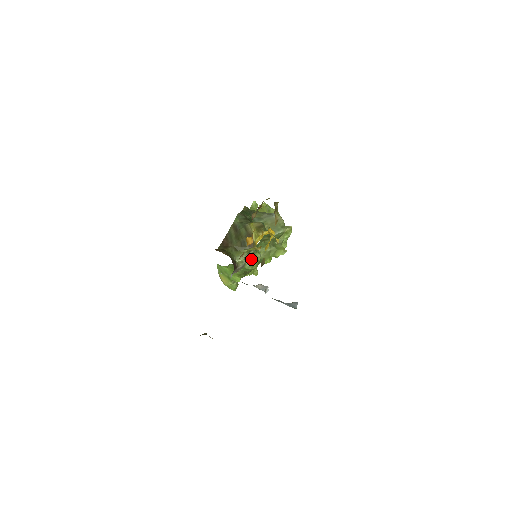
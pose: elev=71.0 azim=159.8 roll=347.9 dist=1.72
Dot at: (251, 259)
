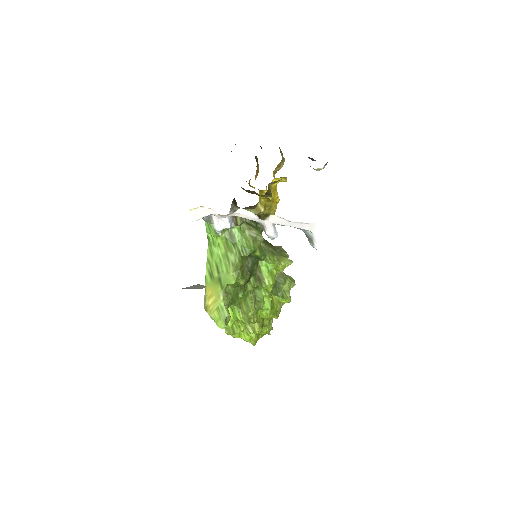
Dot at: (252, 229)
